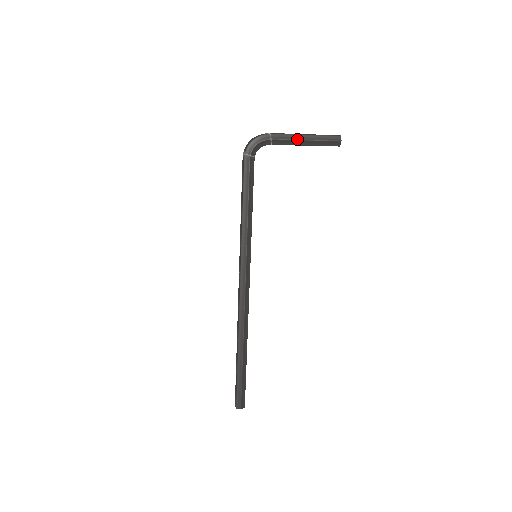
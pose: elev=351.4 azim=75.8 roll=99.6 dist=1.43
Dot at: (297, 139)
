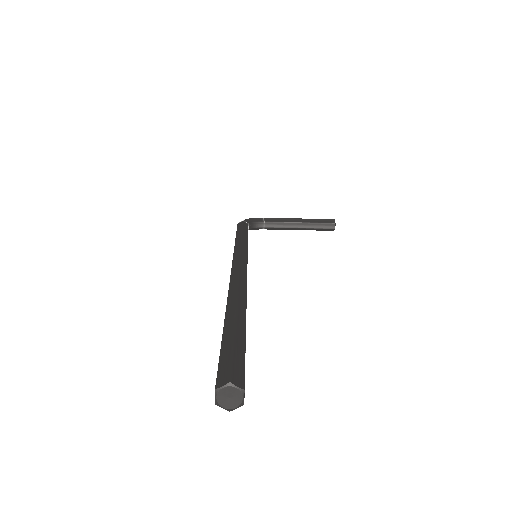
Dot at: (289, 218)
